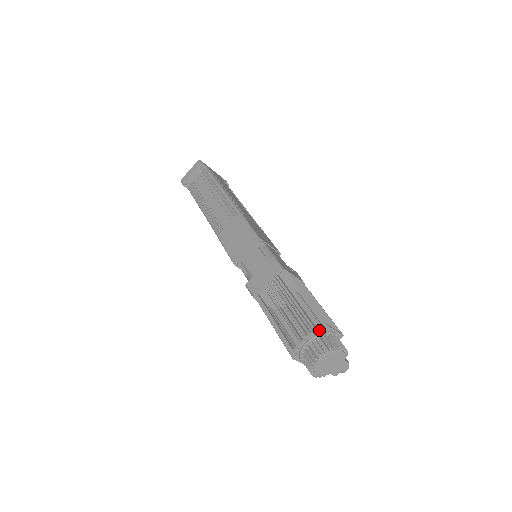
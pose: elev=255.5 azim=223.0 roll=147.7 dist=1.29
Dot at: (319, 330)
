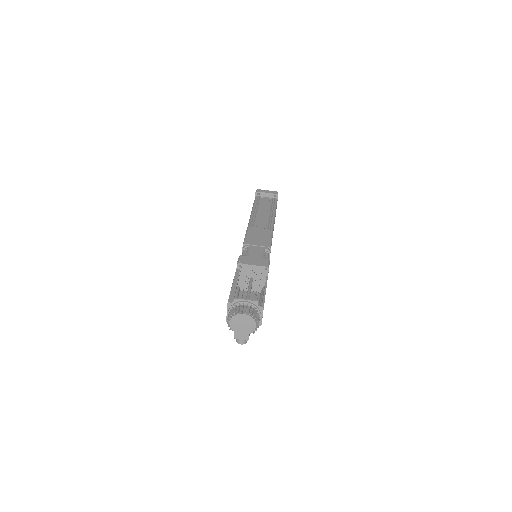
Dot at: occluded
